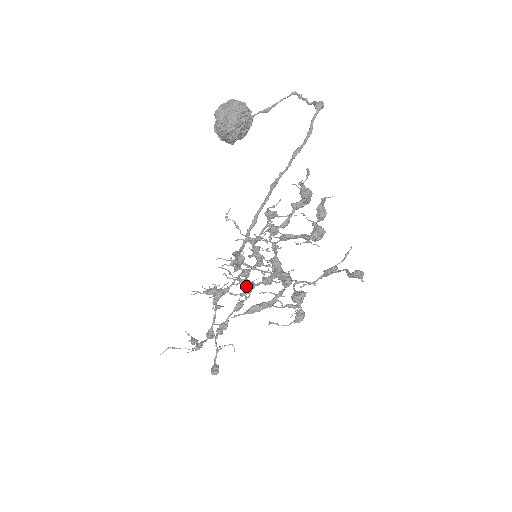
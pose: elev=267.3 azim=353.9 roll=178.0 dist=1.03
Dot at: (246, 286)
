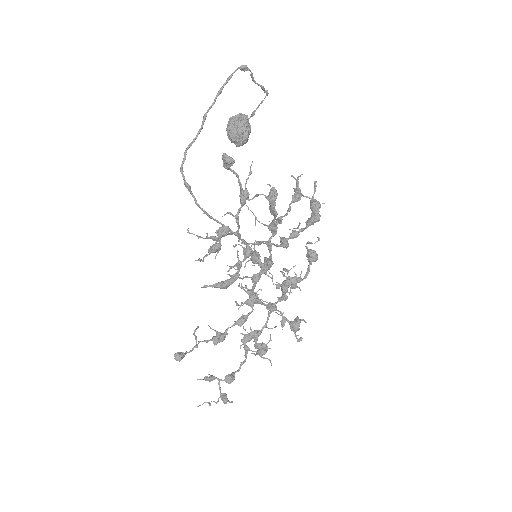
Dot at: (250, 296)
